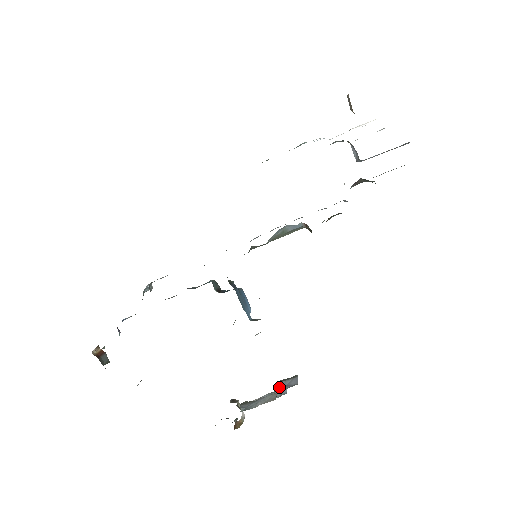
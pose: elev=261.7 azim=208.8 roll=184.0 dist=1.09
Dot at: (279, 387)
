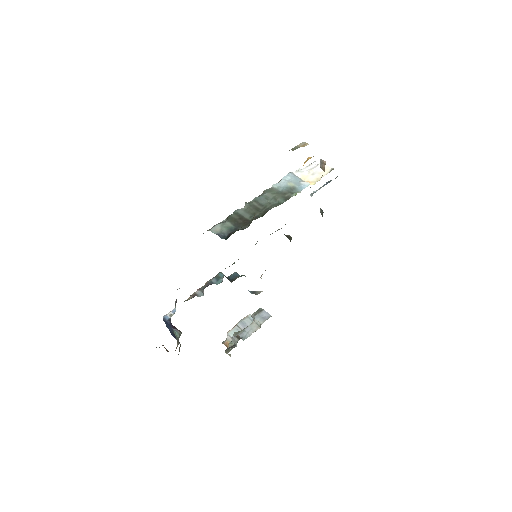
Dot at: (258, 320)
